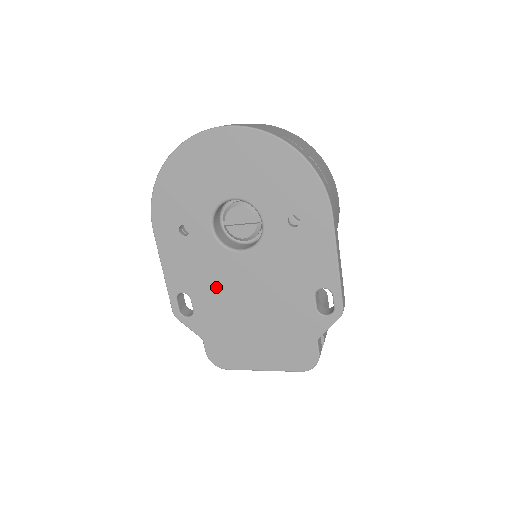
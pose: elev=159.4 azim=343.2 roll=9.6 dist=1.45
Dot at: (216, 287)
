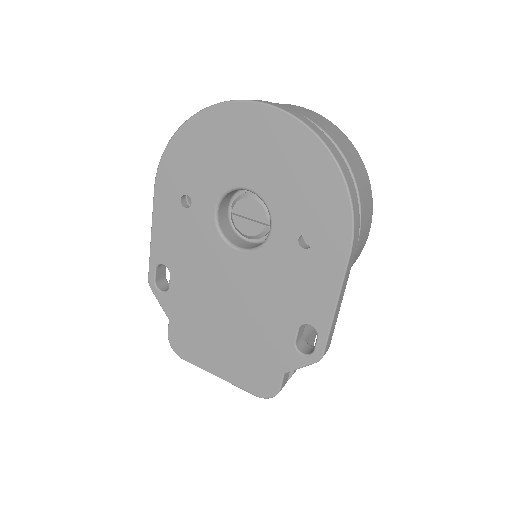
Dot at: (199, 274)
